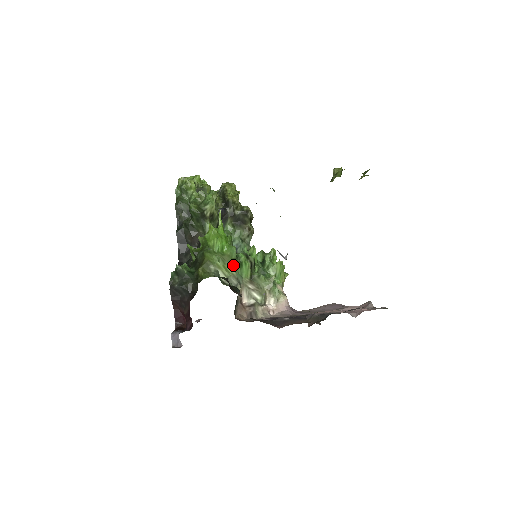
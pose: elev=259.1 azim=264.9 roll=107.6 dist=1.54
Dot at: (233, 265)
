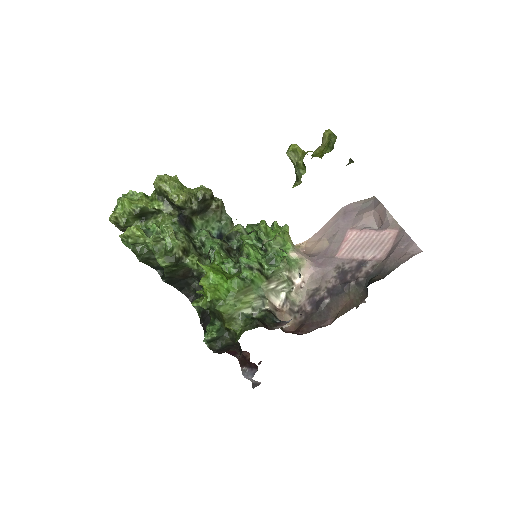
Dot at: (247, 291)
